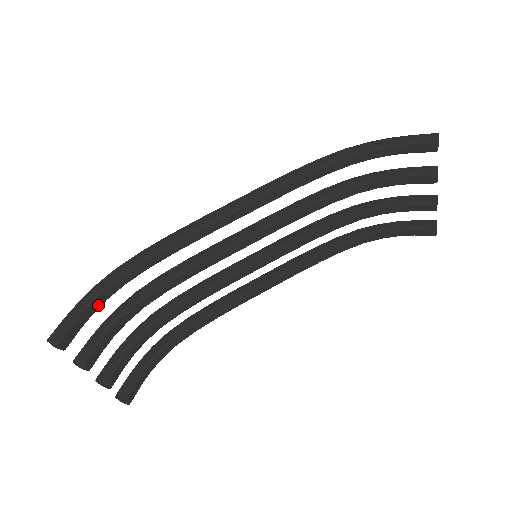
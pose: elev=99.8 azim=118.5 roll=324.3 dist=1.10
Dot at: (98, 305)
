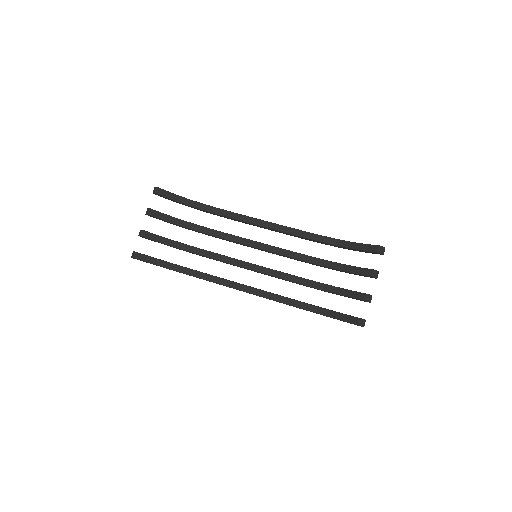
Dot at: (181, 201)
